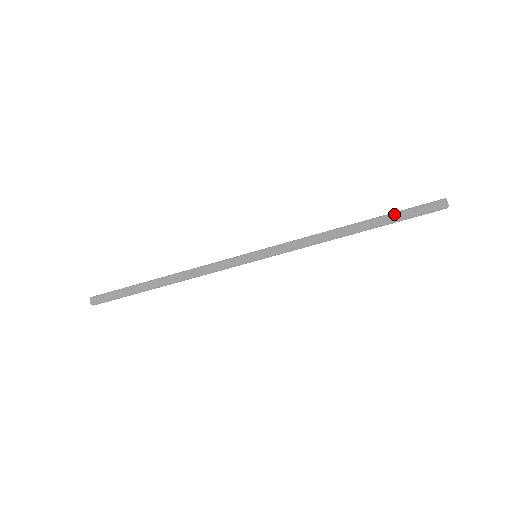
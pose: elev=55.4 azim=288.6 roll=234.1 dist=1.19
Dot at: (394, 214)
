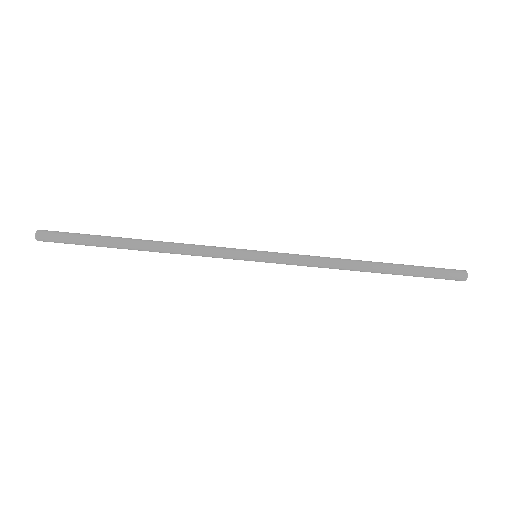
Dot at: (412, 265)
